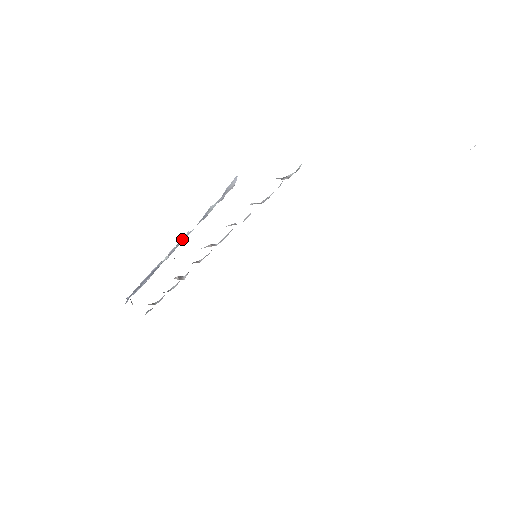
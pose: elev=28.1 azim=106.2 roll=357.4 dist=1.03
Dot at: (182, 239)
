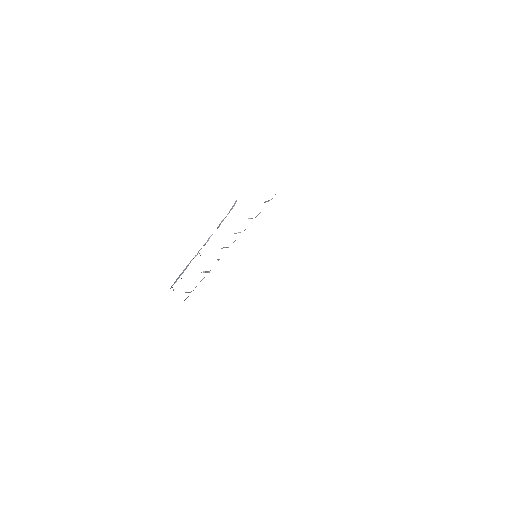
Dot at: occluded
